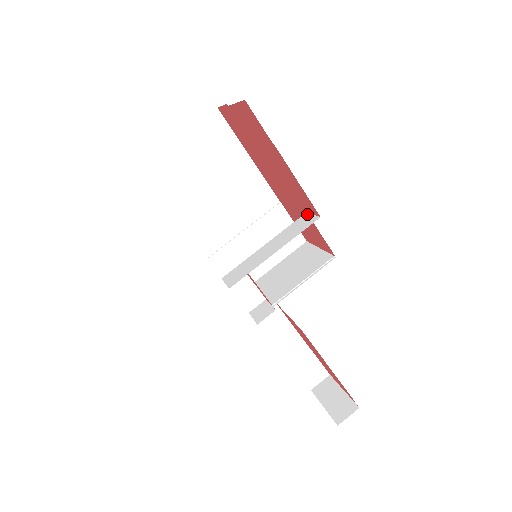
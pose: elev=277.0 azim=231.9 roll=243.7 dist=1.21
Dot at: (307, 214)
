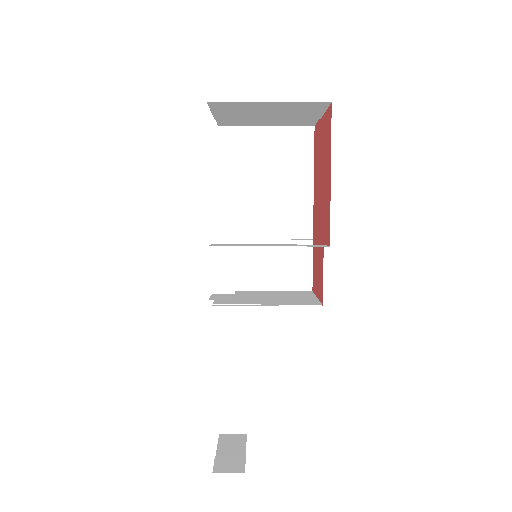
Dot at: occluded
